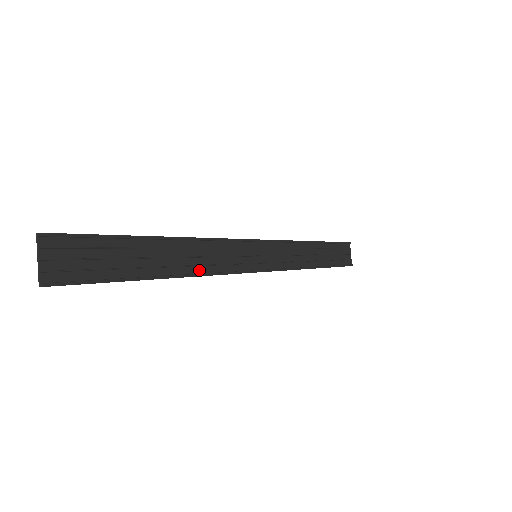
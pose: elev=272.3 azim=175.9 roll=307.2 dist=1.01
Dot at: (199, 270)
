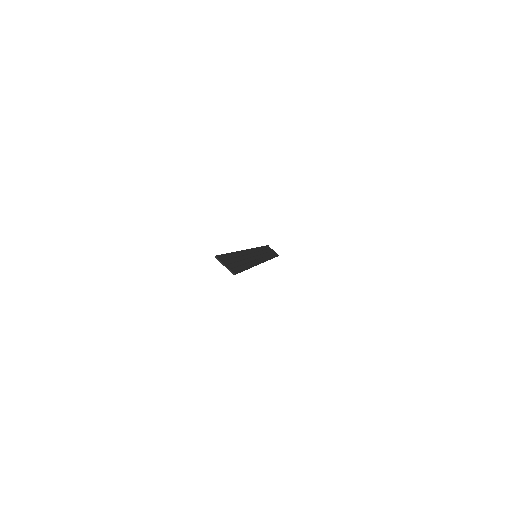
Dot at: (252, 264)
